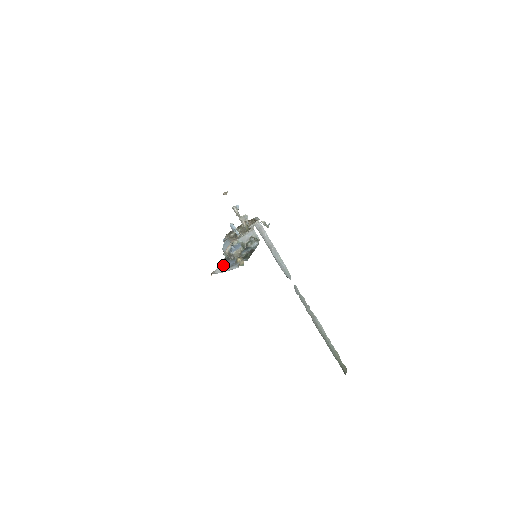
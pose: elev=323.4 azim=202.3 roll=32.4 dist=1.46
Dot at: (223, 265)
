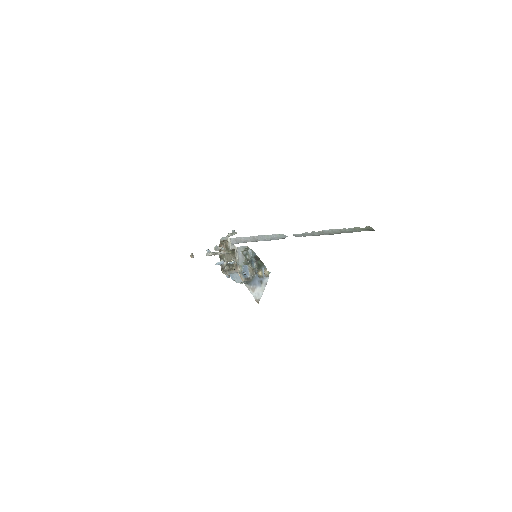
Dot at: (253, 289)
